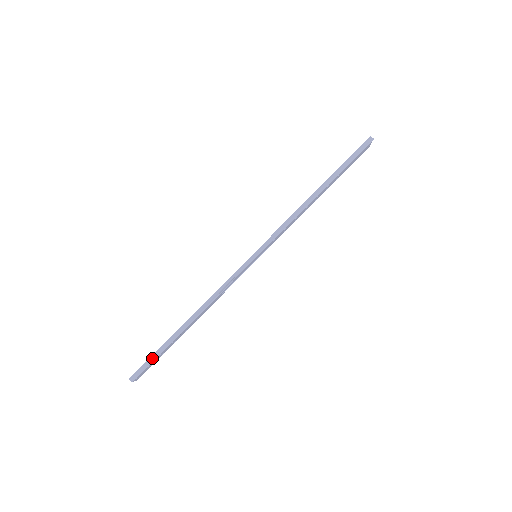
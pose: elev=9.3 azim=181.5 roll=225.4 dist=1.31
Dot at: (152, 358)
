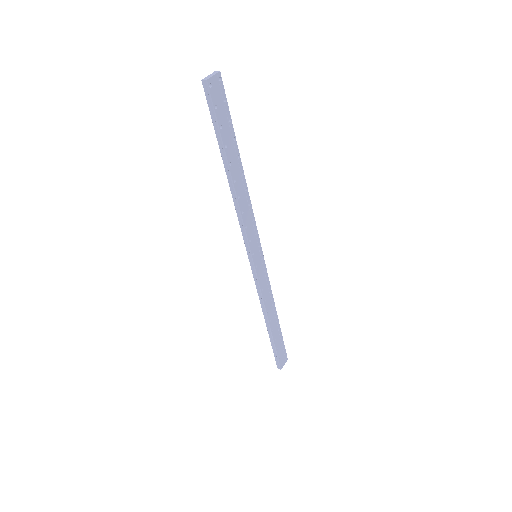
Dot at: (275, 354)
